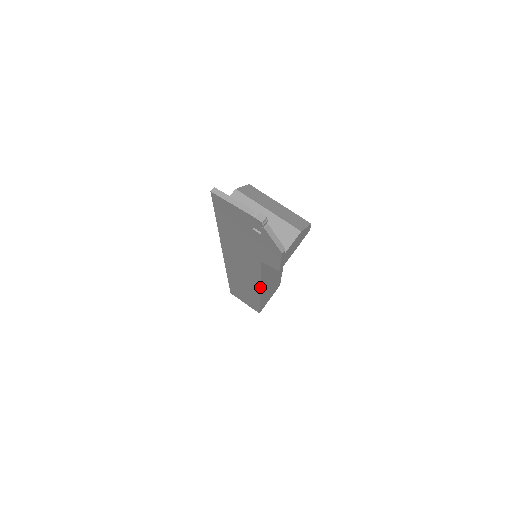
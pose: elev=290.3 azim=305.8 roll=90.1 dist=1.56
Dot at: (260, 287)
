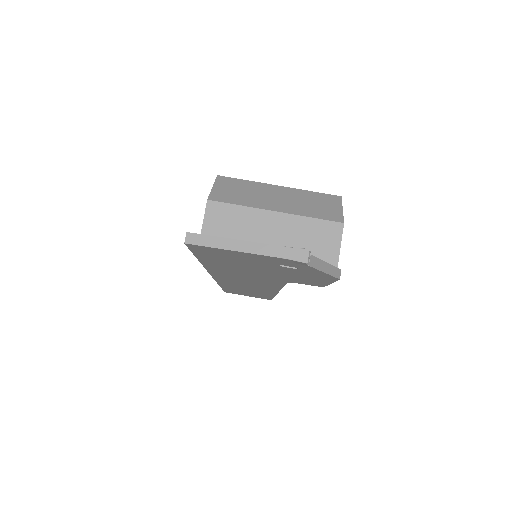
Dot at: (278, 292)
